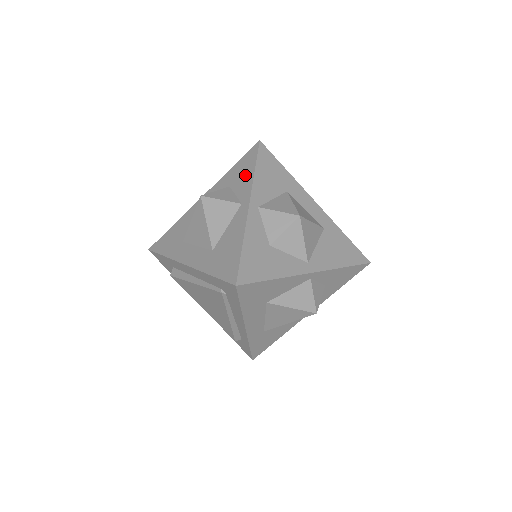
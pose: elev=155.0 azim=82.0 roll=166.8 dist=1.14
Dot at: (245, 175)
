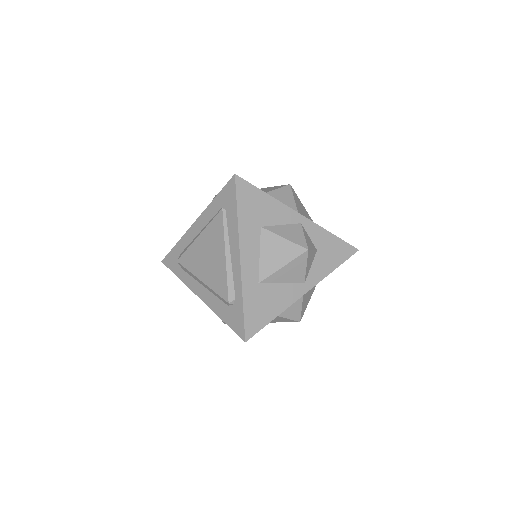
Dot at: occluded
